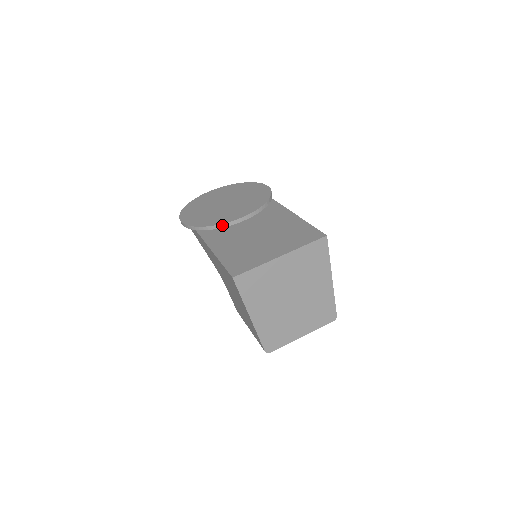
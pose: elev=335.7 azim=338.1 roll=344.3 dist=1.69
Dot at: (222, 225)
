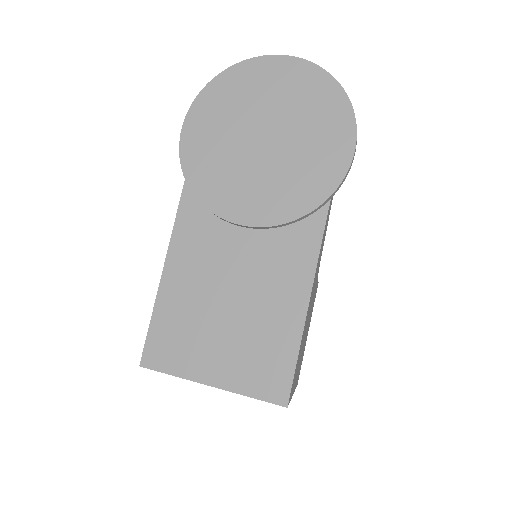
Dot at: (213, 213)
